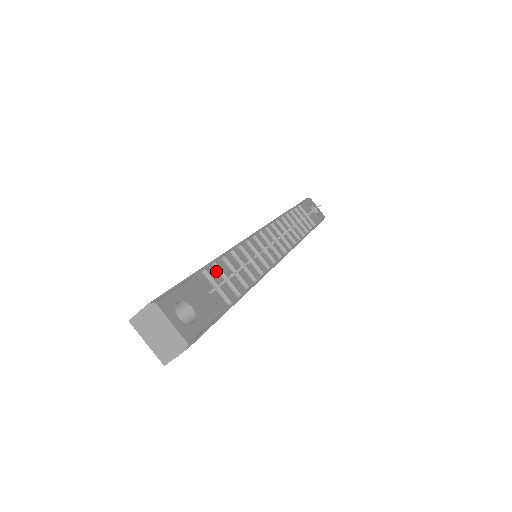
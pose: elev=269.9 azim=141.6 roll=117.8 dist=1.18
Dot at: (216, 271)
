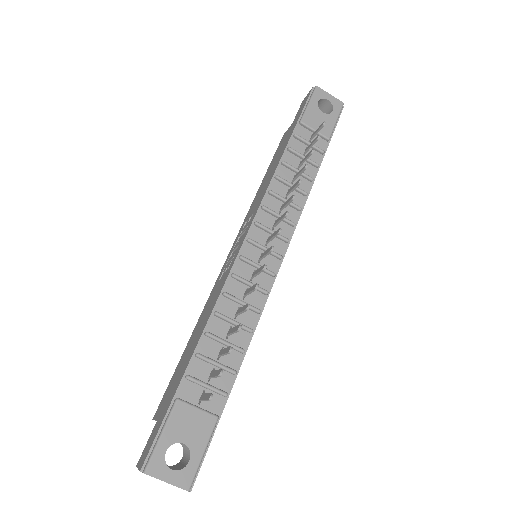
Dot at: (202, 361)
